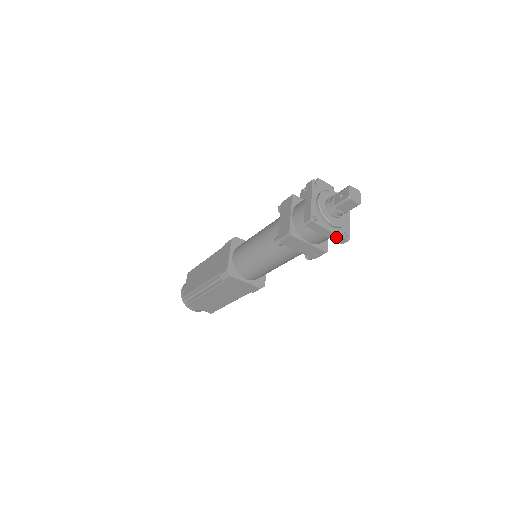
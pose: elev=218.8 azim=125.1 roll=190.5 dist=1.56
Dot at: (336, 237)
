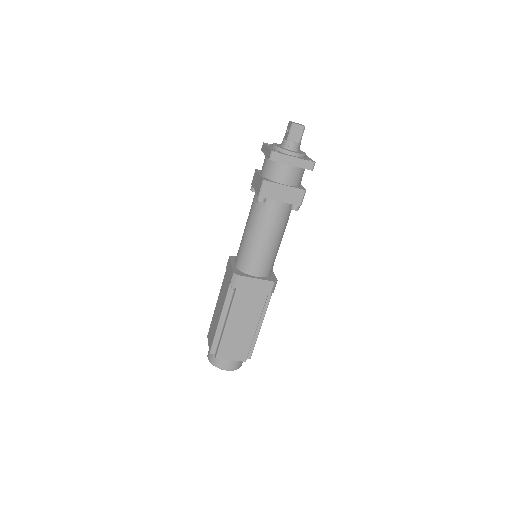
Dot at: (302, 163)
